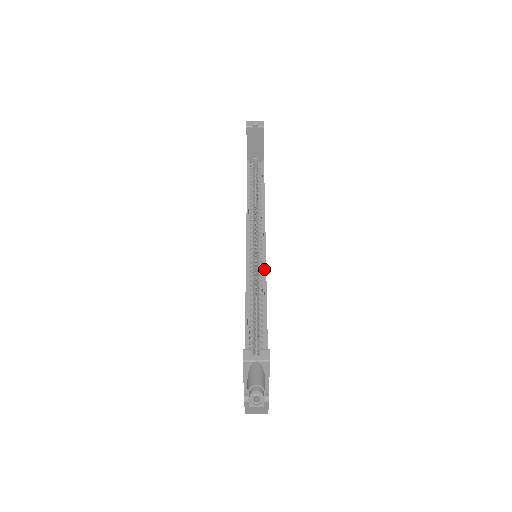
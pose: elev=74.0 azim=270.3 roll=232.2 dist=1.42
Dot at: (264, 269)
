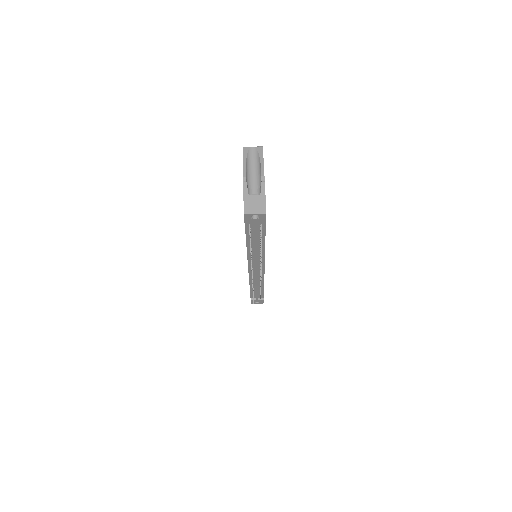
Dot at: occluded
